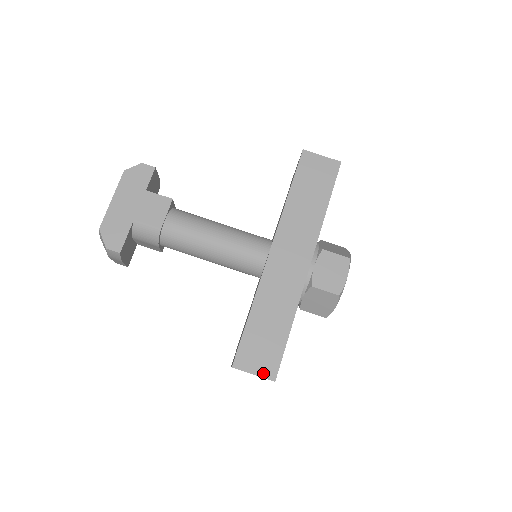
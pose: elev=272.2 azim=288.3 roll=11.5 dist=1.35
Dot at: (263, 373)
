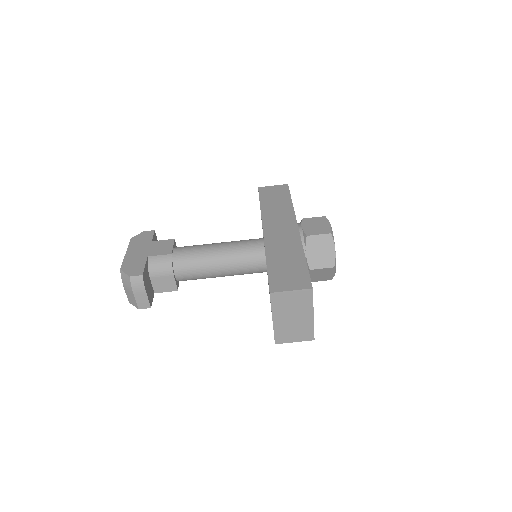
Dot at: (299, 287)
